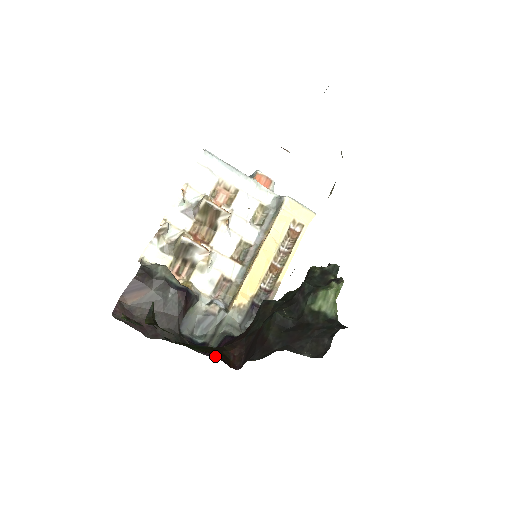
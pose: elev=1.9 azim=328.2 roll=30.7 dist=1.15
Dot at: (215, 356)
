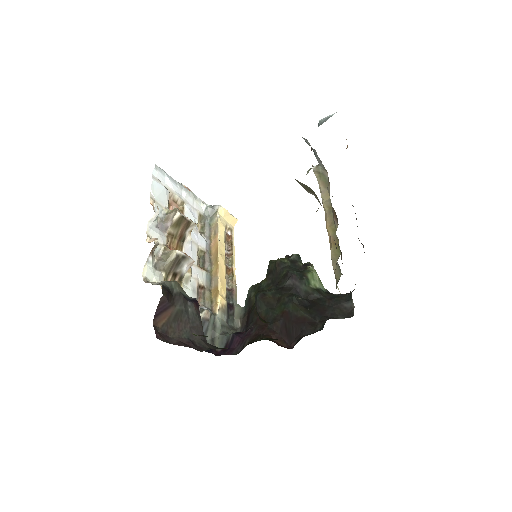
Dot at: occluded
